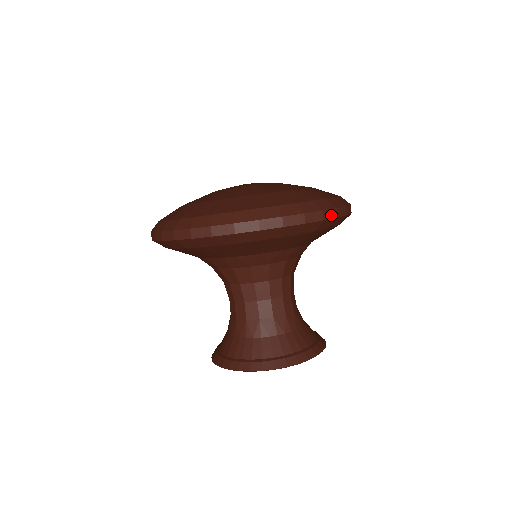
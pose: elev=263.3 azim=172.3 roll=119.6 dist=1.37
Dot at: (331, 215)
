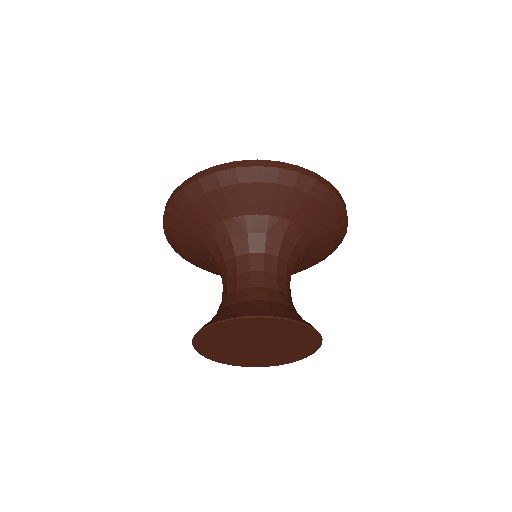
Dot at: (324, 182)
